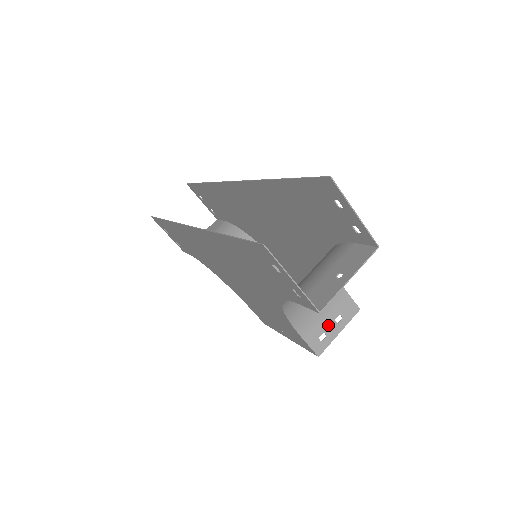
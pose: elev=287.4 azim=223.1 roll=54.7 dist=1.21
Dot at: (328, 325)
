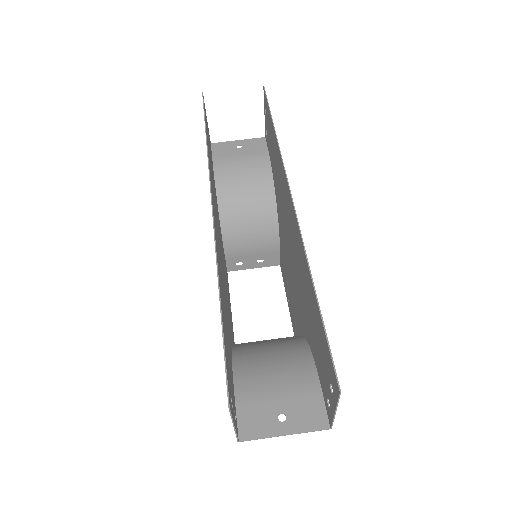
Dot at: occluded
